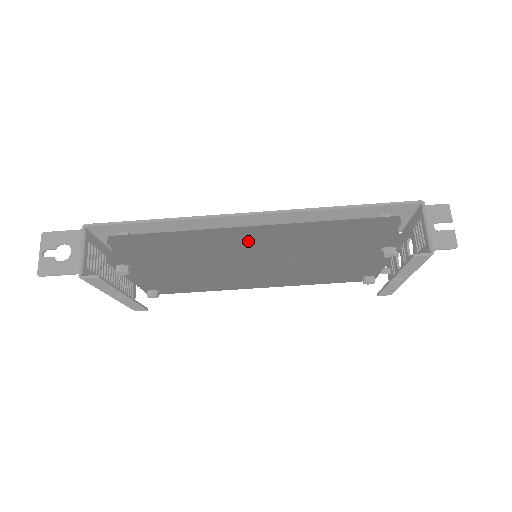
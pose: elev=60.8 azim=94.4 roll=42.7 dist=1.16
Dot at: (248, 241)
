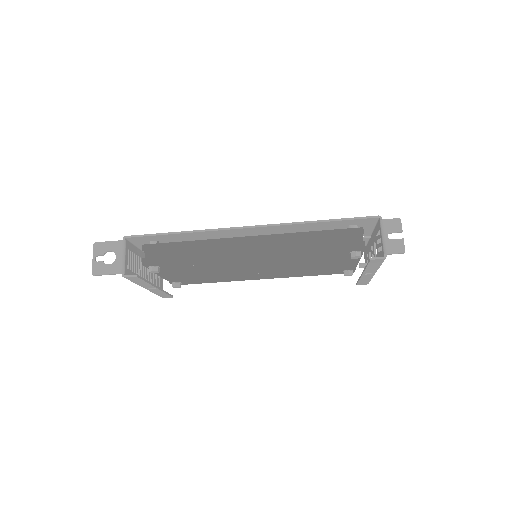
Dot at: (247, 247)
